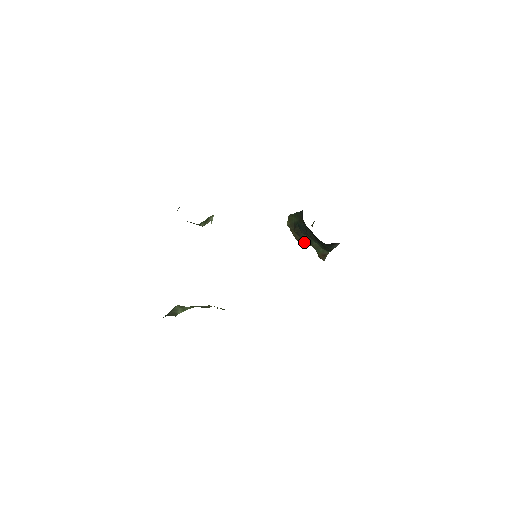
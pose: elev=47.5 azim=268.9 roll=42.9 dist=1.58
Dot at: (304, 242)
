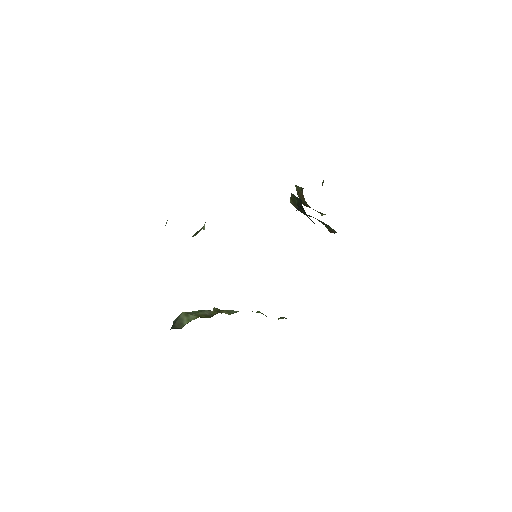
Dot at: occluded
